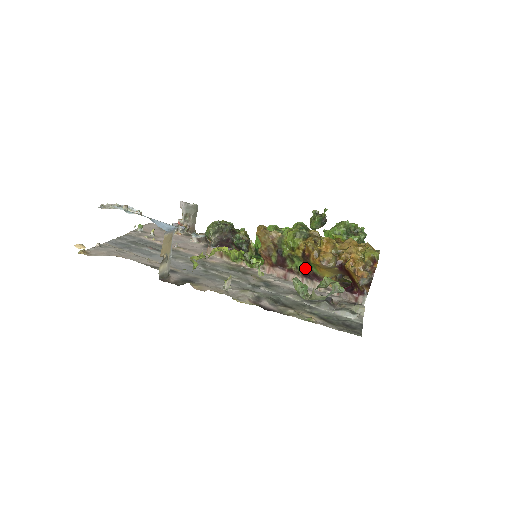
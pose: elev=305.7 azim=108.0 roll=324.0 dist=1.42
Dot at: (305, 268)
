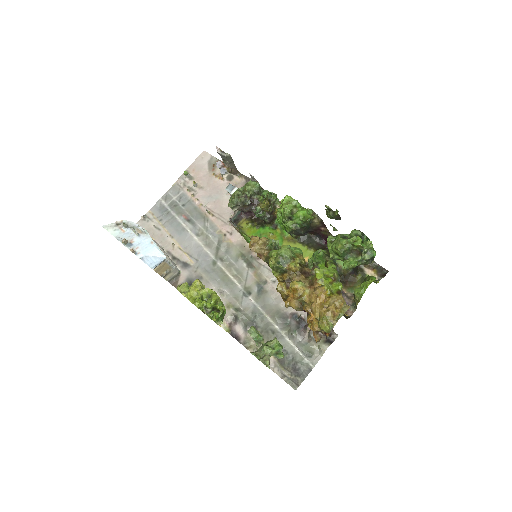
Dot at: occluded
